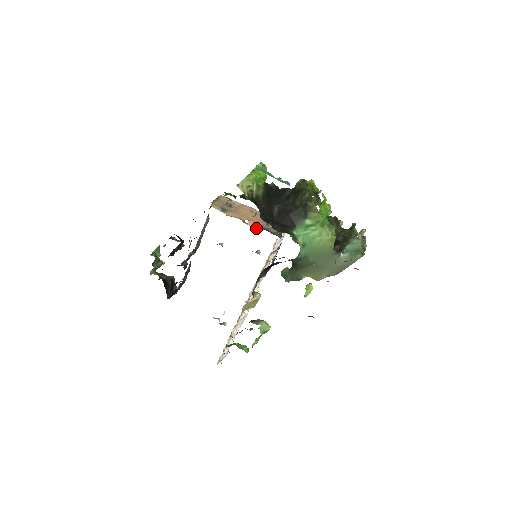
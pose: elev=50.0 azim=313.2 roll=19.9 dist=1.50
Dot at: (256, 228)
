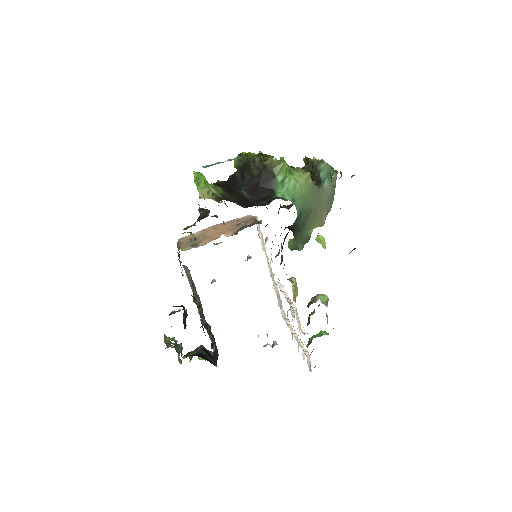
Dot at: (235, 233)
